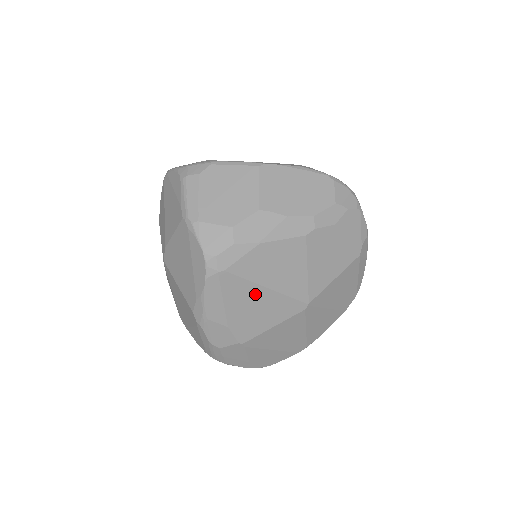
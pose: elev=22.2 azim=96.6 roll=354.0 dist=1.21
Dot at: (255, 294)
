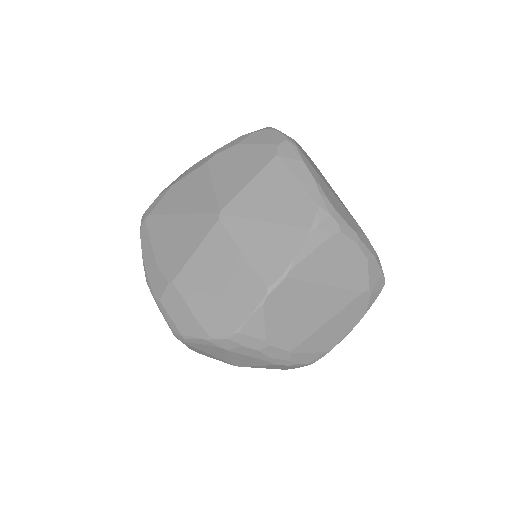
Dot at: (172, 225)
